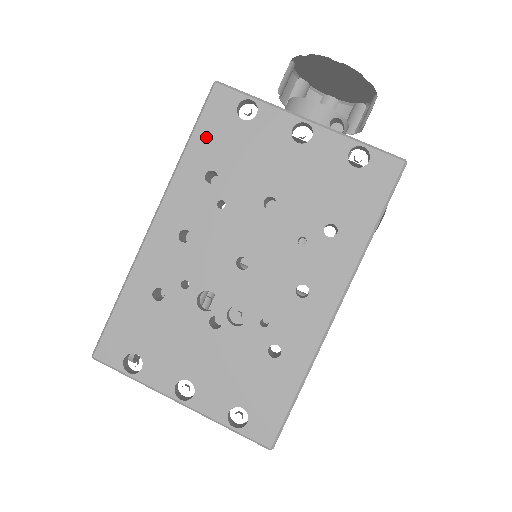
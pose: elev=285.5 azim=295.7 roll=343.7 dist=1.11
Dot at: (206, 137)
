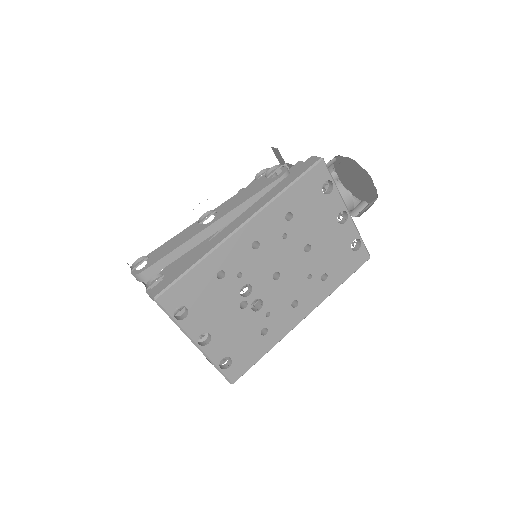
Dot at: (300, 190)
